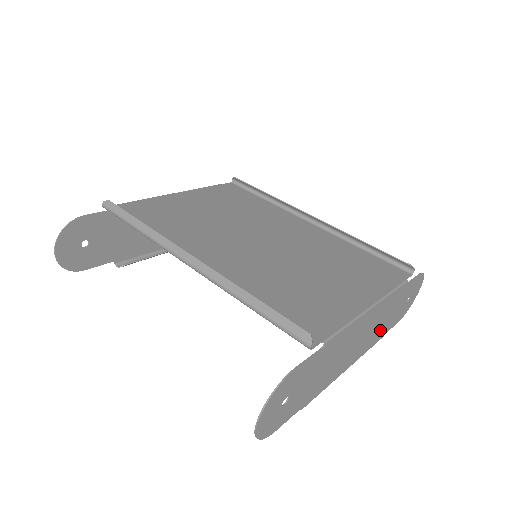
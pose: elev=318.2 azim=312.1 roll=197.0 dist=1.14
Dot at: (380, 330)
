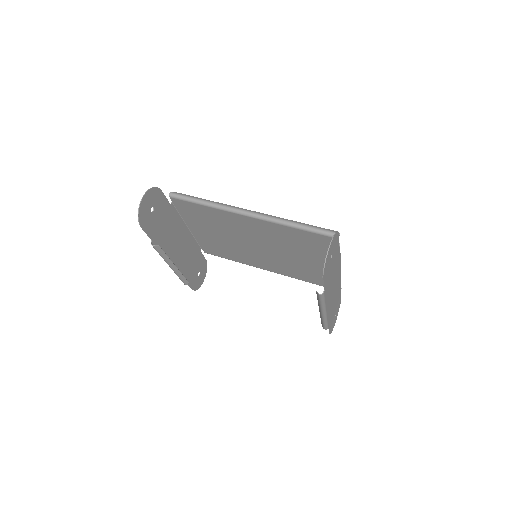
Dot at: (331, 312)
